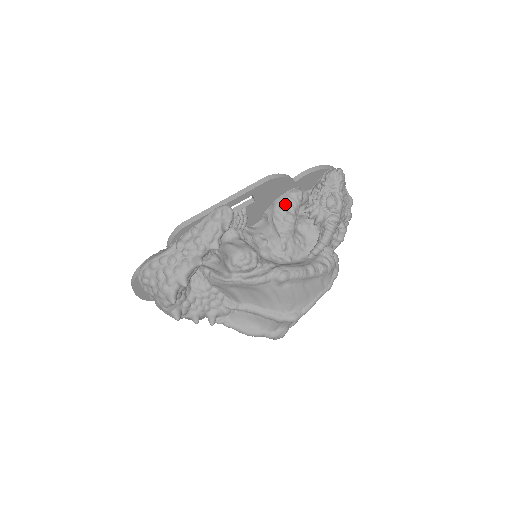
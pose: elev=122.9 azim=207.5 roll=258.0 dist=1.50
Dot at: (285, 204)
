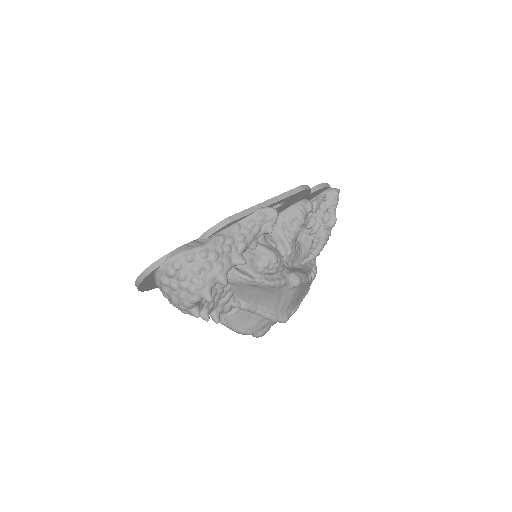
Dot at: (299, 213)
